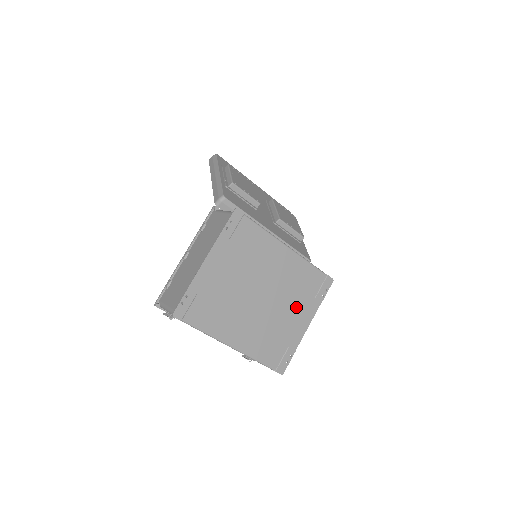
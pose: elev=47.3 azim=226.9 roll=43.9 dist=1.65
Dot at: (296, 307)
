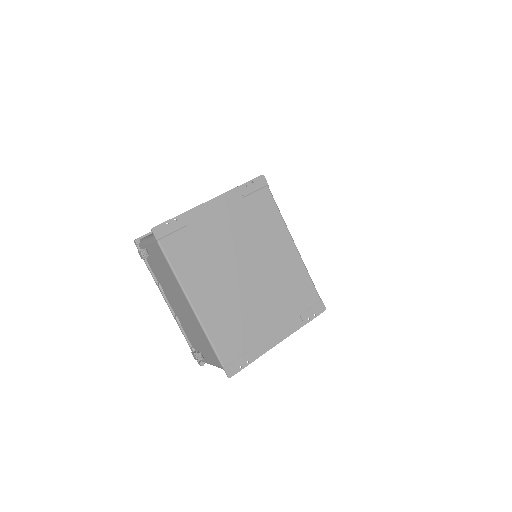
Dot at: (277, 311)
